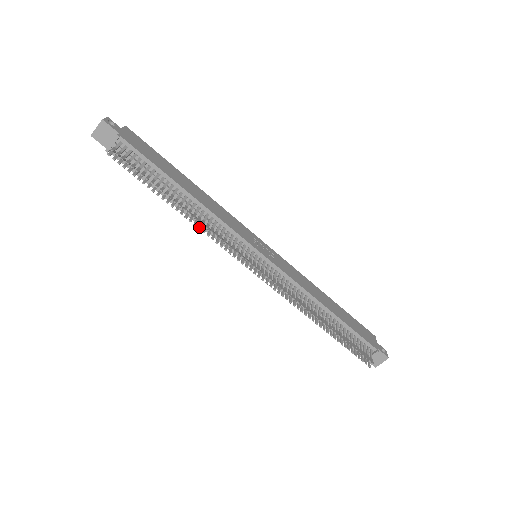
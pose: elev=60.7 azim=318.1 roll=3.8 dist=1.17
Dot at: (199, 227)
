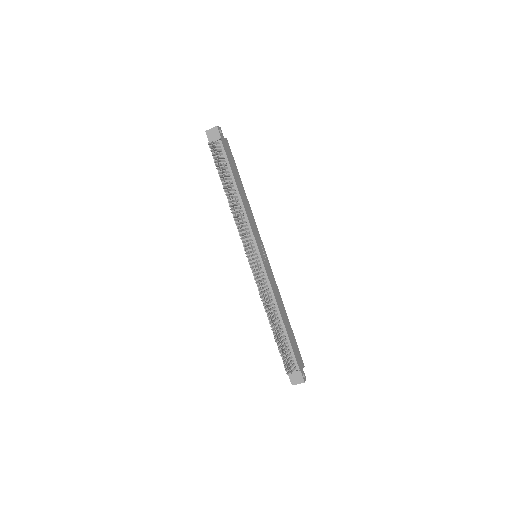
Dot at: (233, 212)
